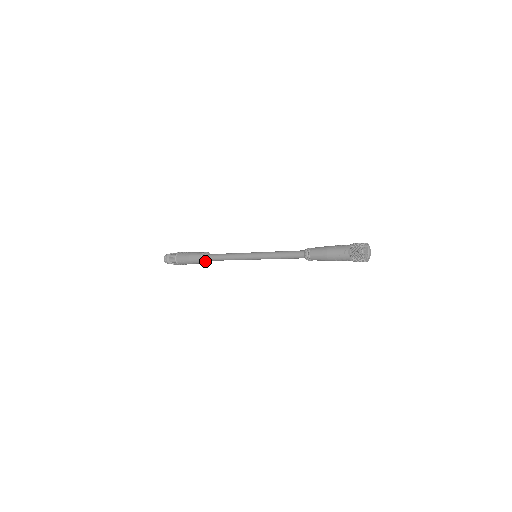
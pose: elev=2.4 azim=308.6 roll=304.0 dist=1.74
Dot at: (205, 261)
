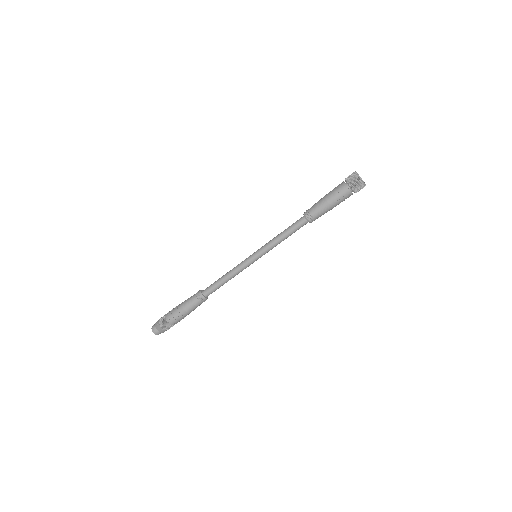
Dot at: (200, 291)
